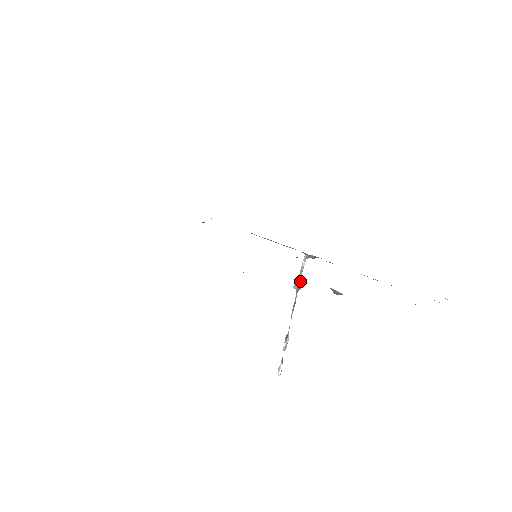
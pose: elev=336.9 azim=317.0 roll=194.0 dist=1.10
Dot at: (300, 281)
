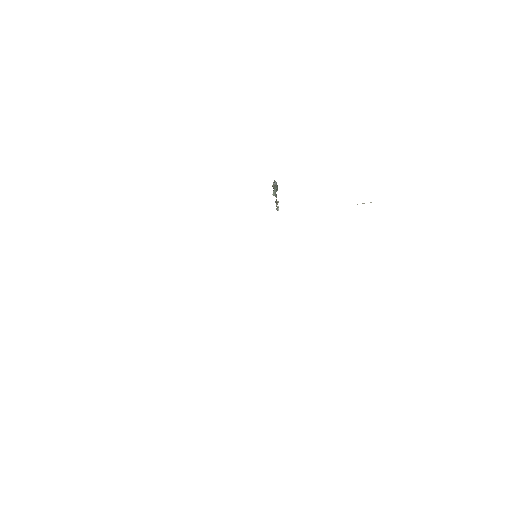
Dot at: (276, 189)
